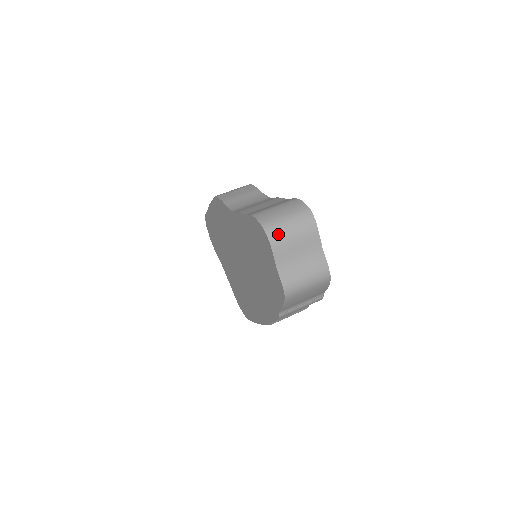
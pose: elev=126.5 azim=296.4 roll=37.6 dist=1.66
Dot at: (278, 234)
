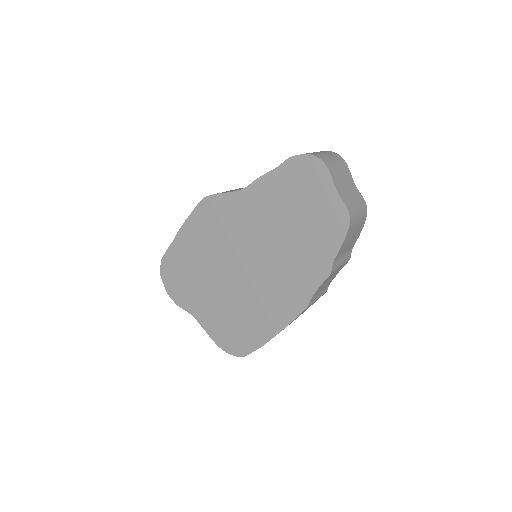
Dot at: (327, 160)
